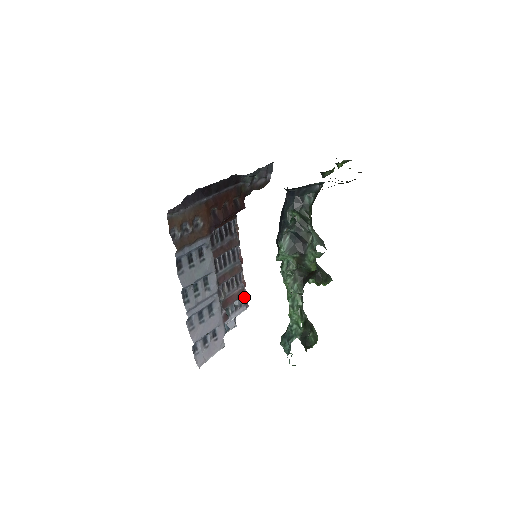
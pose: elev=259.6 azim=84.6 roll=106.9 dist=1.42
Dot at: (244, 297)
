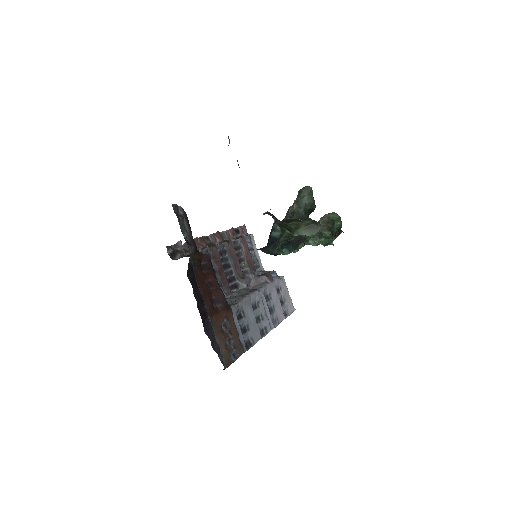
Dot at: (239, 230)
